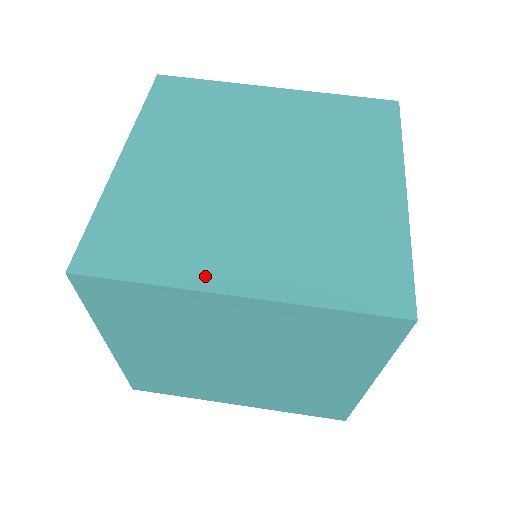
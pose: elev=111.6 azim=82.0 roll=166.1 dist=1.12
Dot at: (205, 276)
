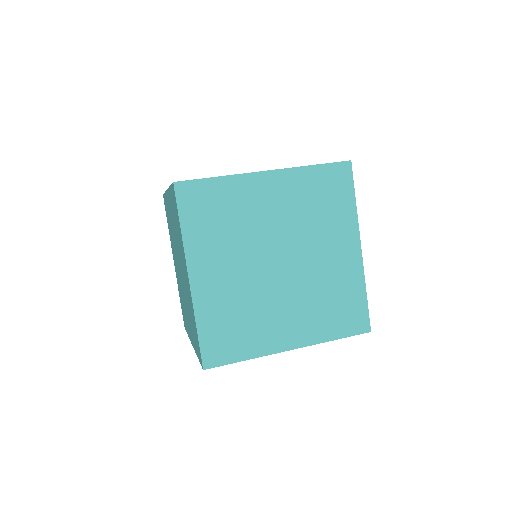
Dot at: occluded
